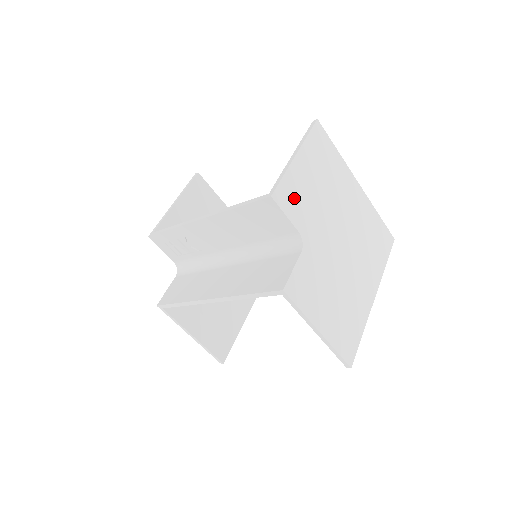
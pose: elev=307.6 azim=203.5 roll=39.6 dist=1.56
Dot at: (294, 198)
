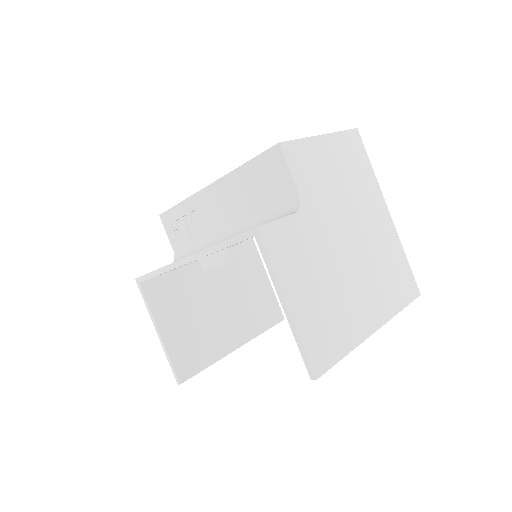
Dot at: (305, 164)
